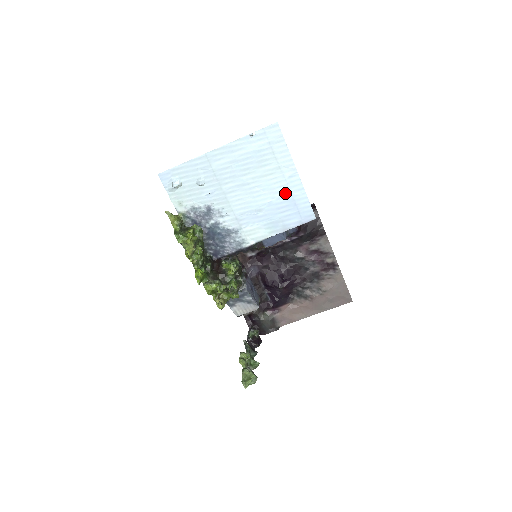
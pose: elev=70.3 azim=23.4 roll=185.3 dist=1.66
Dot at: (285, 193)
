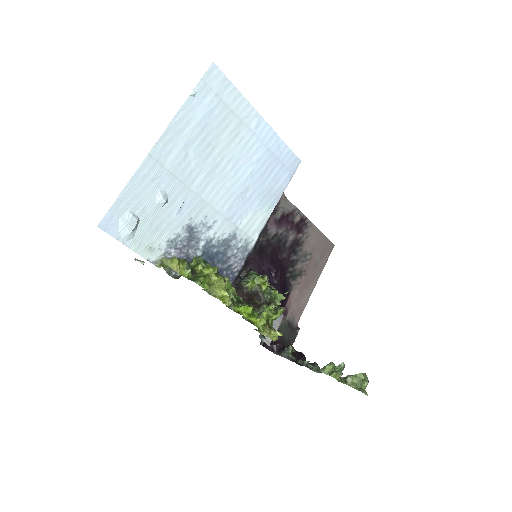
Dot at: (261, 150)
